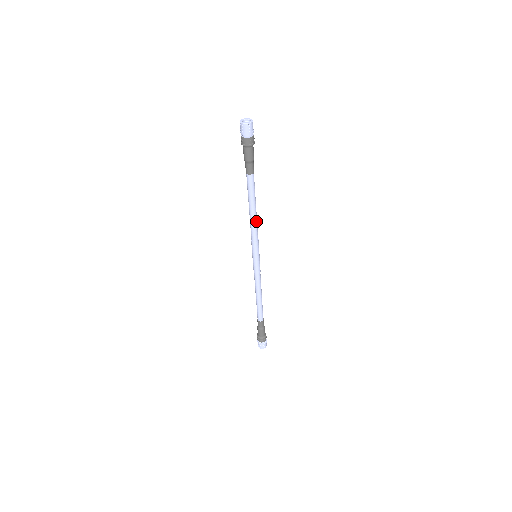
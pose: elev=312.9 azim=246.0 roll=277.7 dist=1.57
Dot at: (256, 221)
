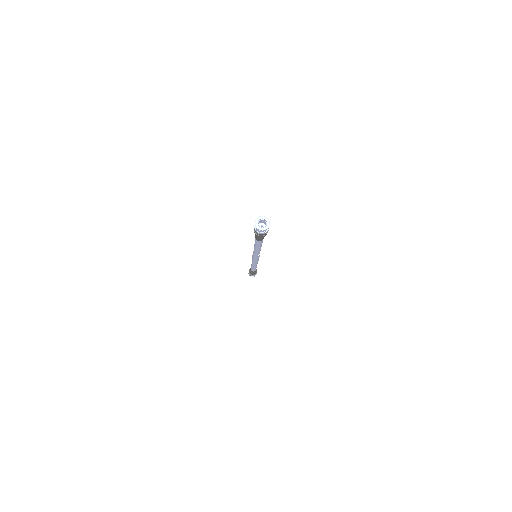
Dot at: (260, 250)
